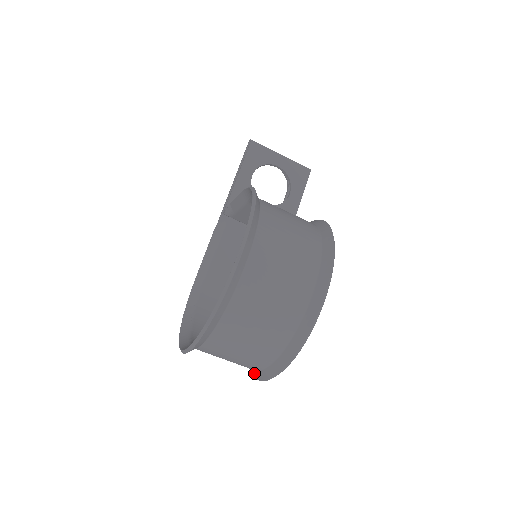
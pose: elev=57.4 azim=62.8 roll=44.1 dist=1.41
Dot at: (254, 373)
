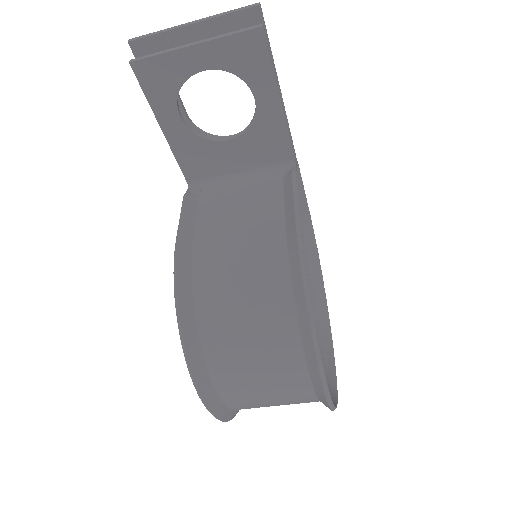
Dot at: (323, 339)
